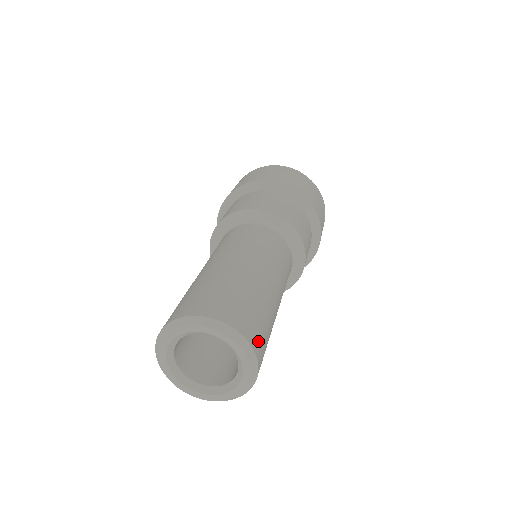
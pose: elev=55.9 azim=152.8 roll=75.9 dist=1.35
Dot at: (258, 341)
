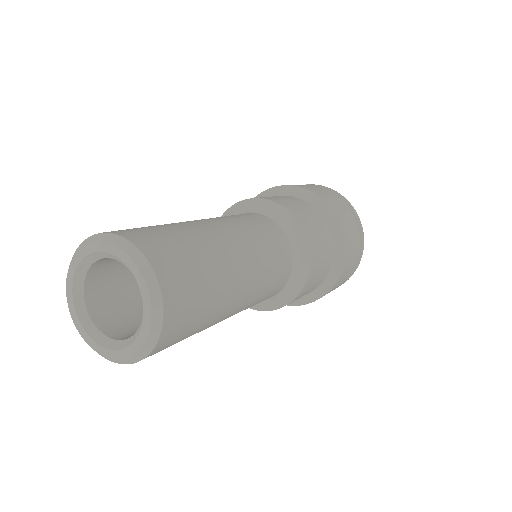
Dot at: (151, 244)
